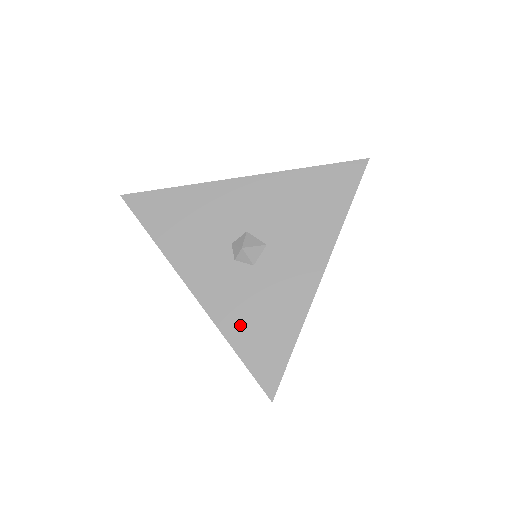
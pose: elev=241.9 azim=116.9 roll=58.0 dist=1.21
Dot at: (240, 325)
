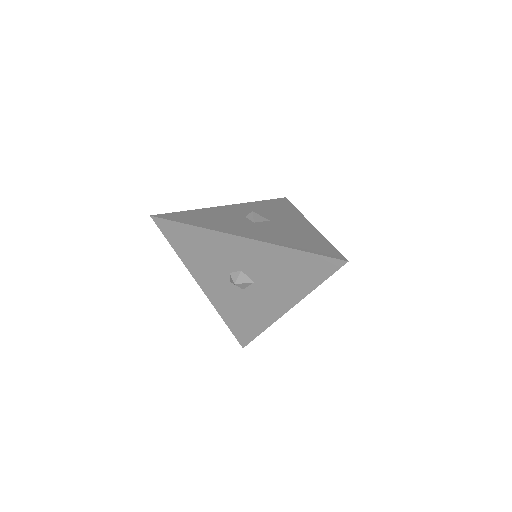
Dot at: (229, 313)
